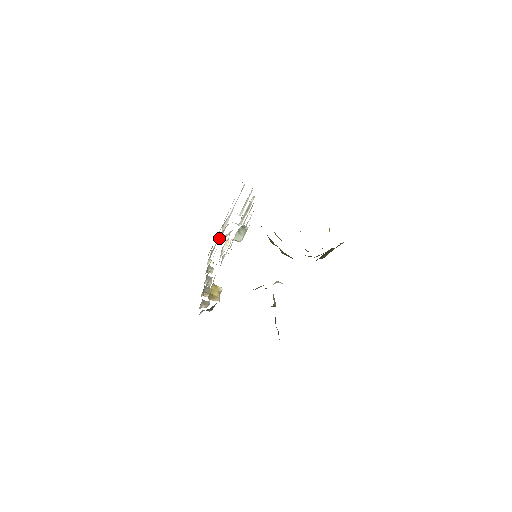
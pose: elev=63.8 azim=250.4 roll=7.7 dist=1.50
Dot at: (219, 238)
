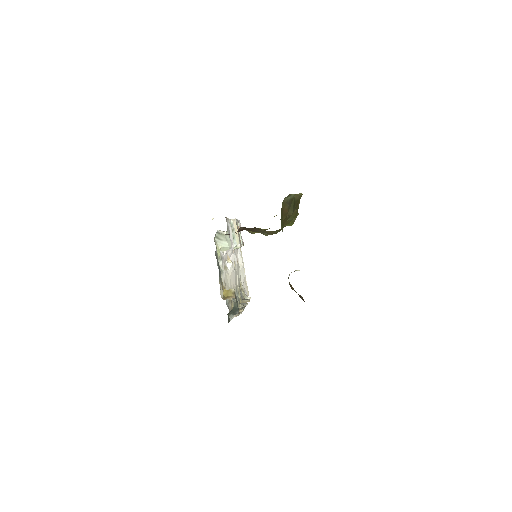
Dot at: (243, 276)
